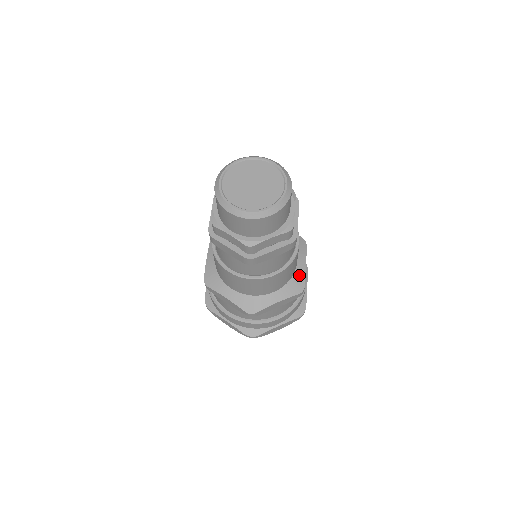
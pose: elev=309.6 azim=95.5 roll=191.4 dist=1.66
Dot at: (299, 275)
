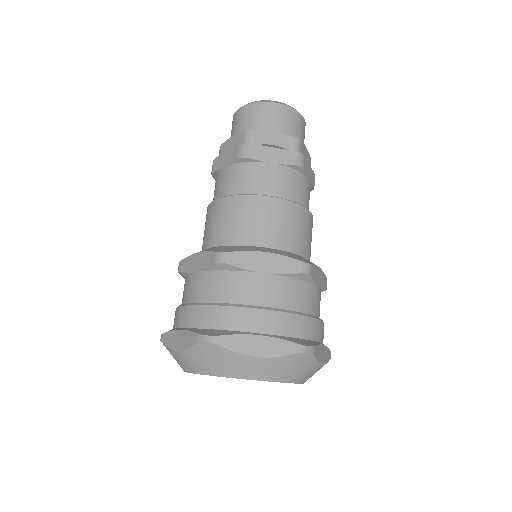
Dot at: occluded
